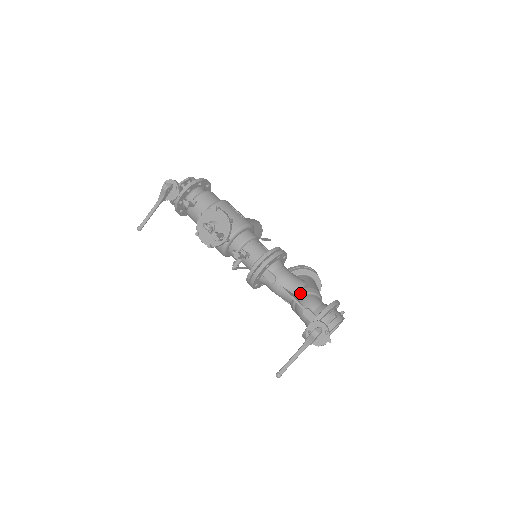
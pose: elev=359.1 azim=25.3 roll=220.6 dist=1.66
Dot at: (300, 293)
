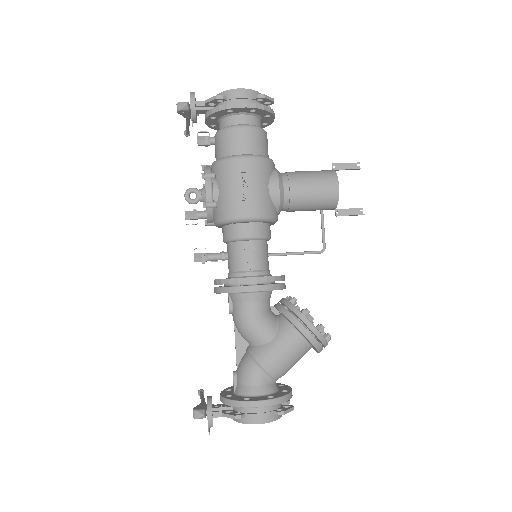
Dot at: (249, 349)
